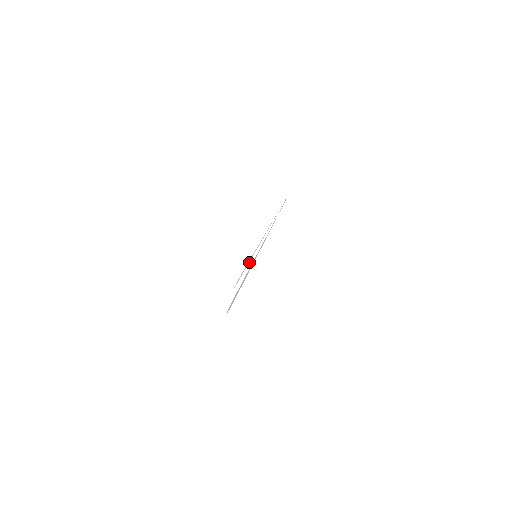
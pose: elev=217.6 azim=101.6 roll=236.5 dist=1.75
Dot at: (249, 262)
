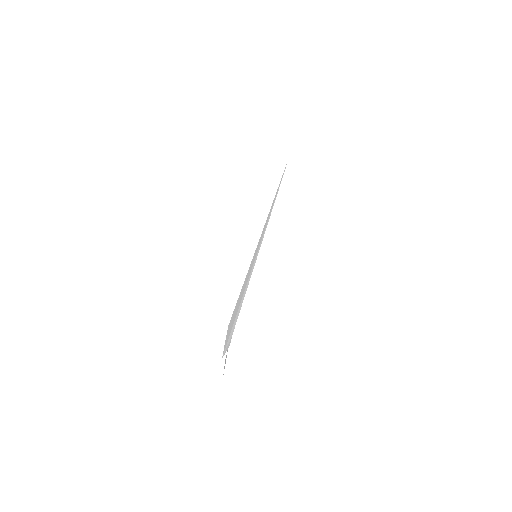
Dot at: occluded
